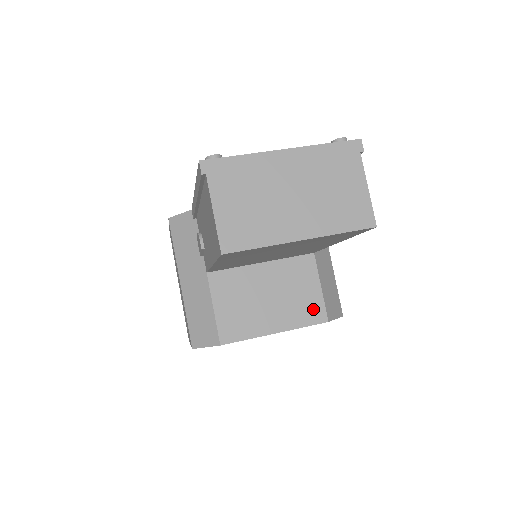
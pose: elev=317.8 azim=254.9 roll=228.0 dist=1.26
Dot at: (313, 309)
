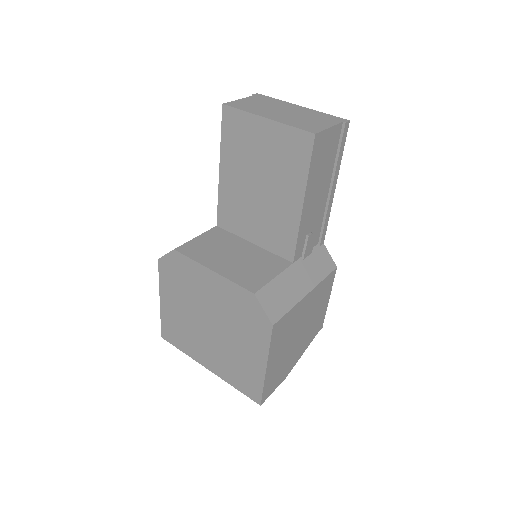
Dot at: (253, 281)
